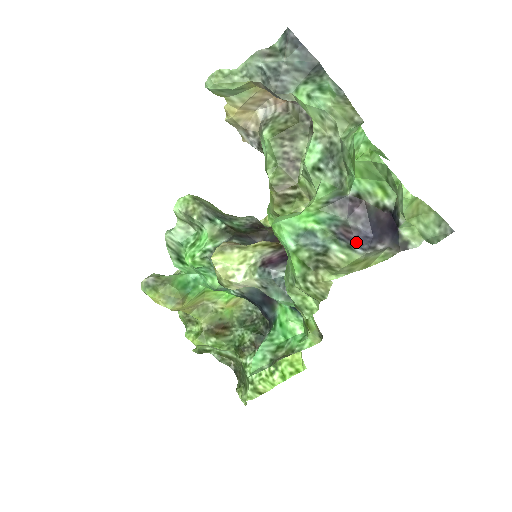
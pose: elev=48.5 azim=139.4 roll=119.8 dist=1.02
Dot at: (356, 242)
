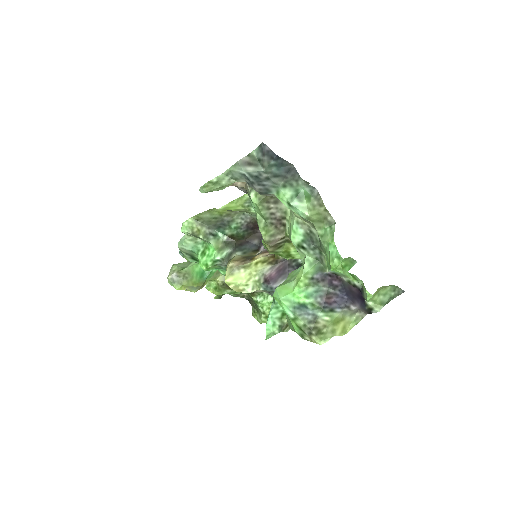
Dot at: (336, 304)
